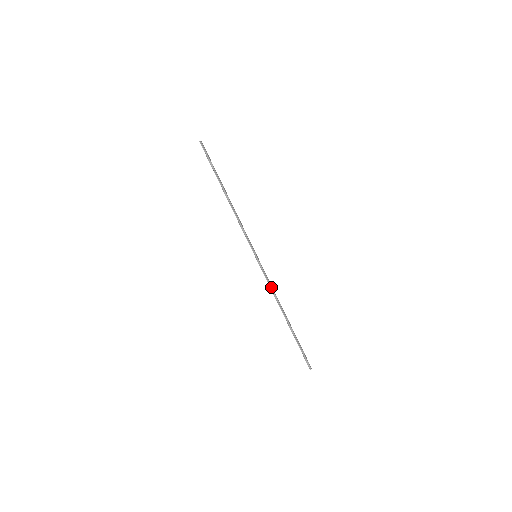
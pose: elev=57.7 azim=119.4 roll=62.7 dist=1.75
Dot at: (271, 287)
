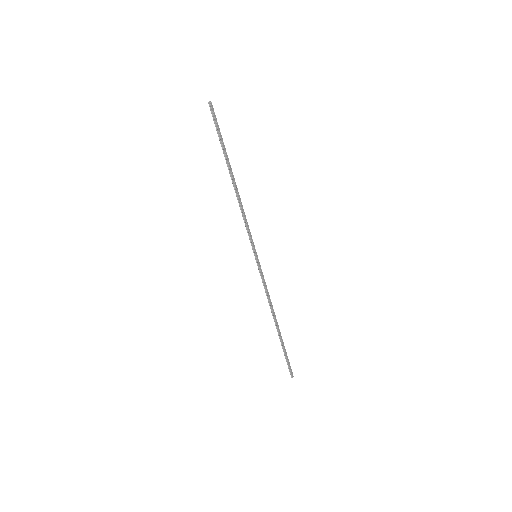
Dot at: (266, 292)
